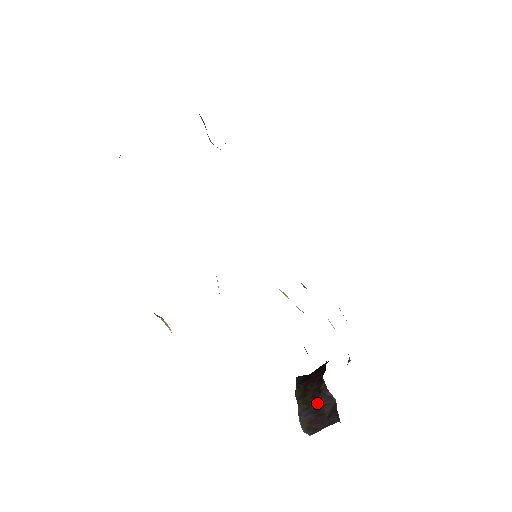
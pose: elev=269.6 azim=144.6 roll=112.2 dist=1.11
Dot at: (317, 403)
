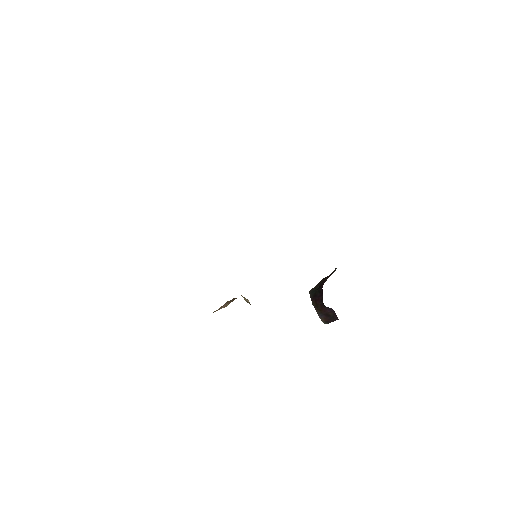
Dot at: (325, 311)
